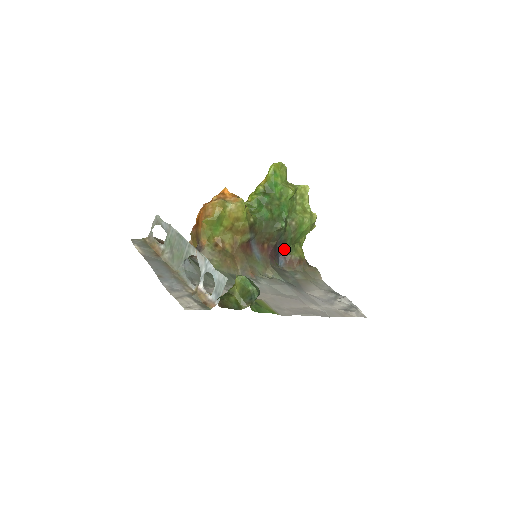
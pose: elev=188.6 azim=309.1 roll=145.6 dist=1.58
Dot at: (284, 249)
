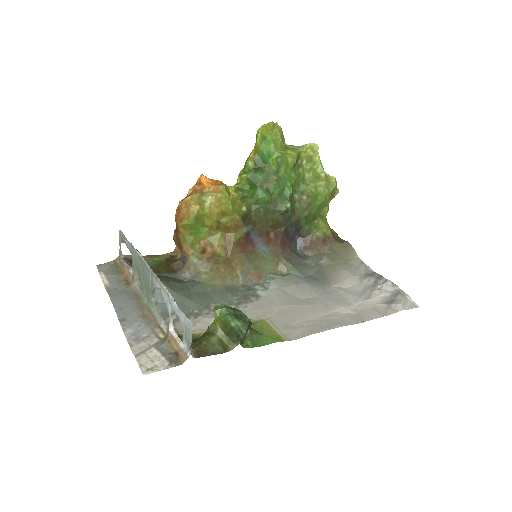
Dot at: (300, 230)
